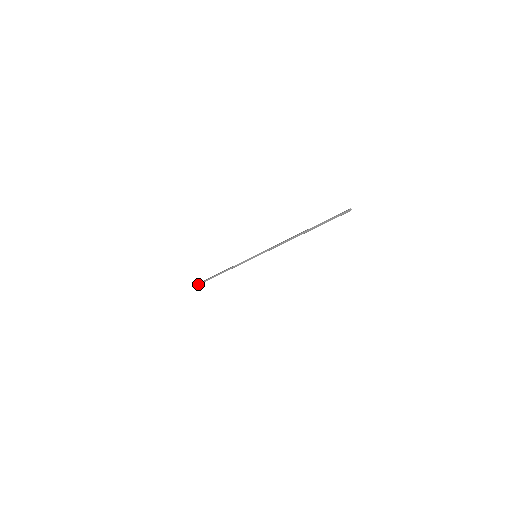
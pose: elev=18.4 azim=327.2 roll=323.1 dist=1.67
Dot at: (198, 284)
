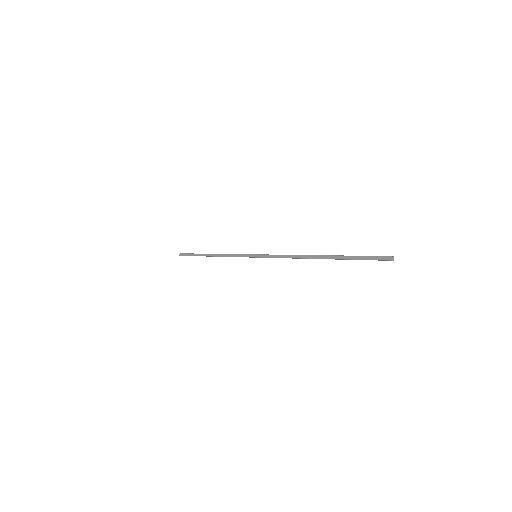
Dot at: occluded
